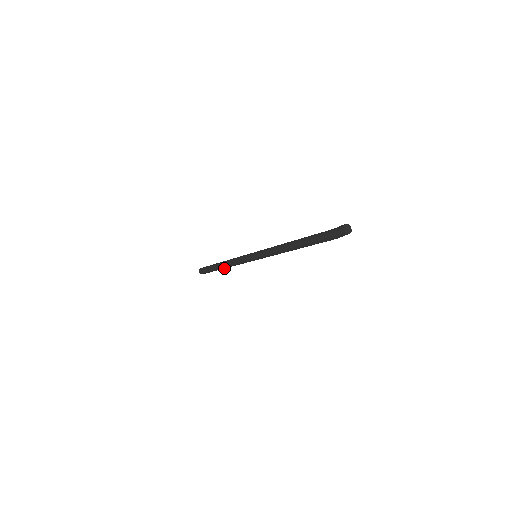
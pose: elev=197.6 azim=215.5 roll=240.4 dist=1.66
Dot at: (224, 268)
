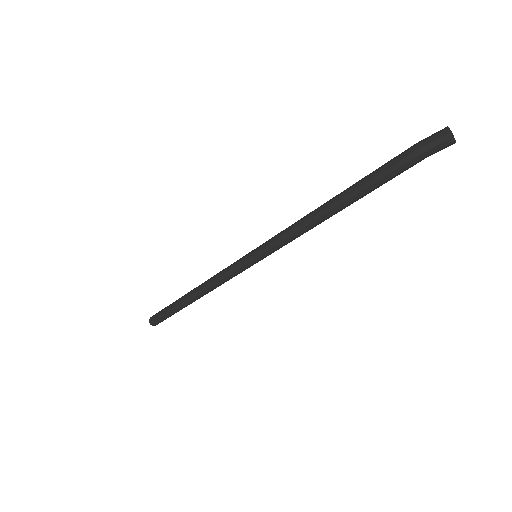
Dot at: (190, 298)
